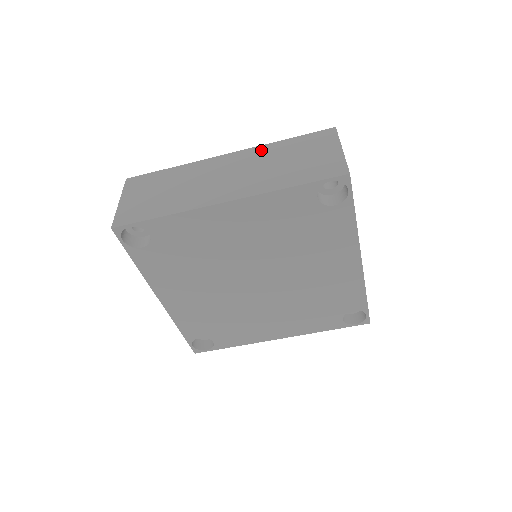
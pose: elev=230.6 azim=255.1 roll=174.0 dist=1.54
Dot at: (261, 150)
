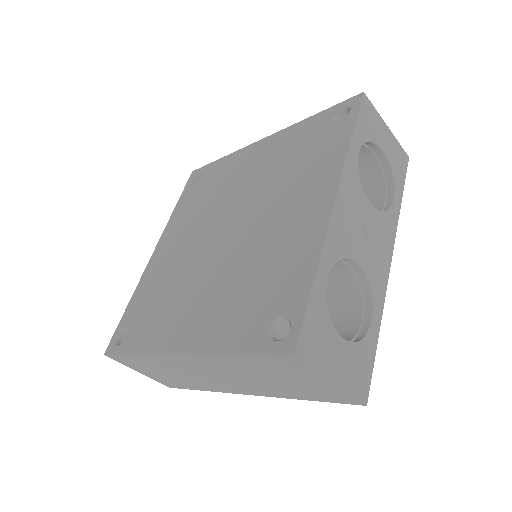
Dot at: (217, 361)
